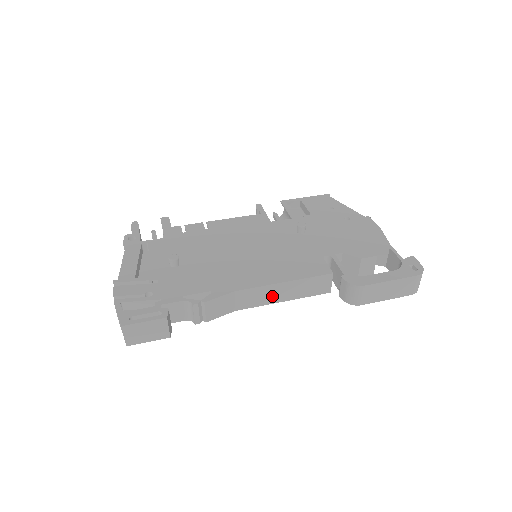
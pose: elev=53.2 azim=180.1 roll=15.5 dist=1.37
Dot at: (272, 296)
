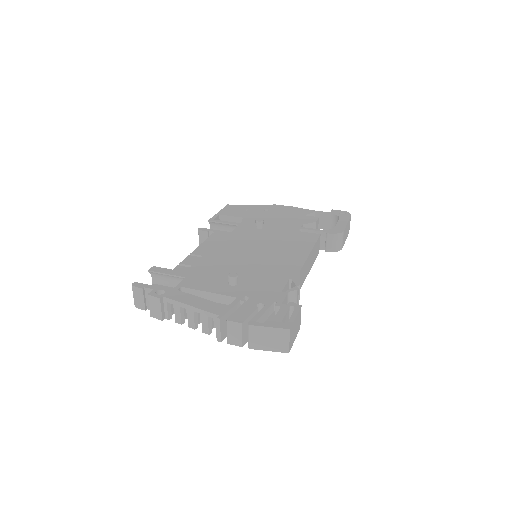
Dot at: (308, 267)
